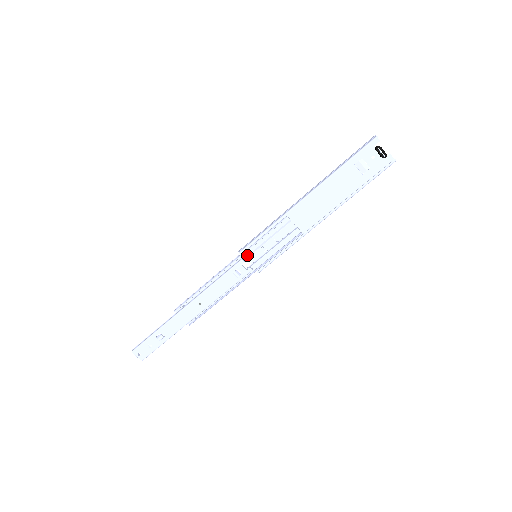
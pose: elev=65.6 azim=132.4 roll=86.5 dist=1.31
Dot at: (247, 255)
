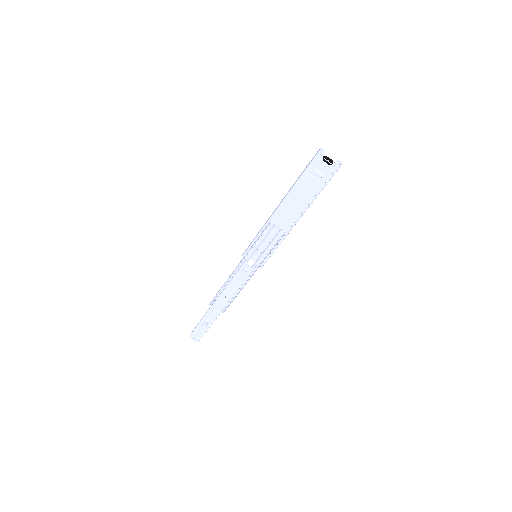
Dot at: (250, 256)
